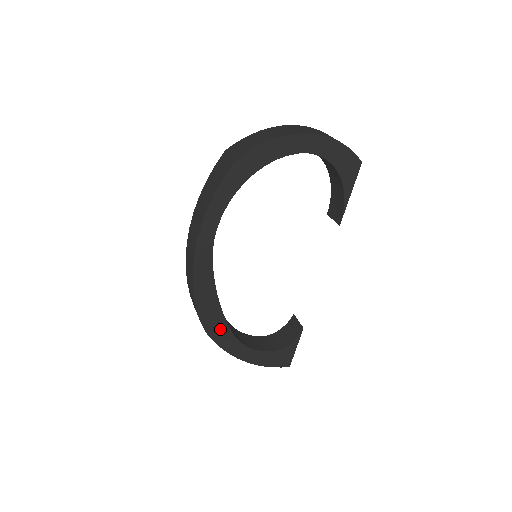
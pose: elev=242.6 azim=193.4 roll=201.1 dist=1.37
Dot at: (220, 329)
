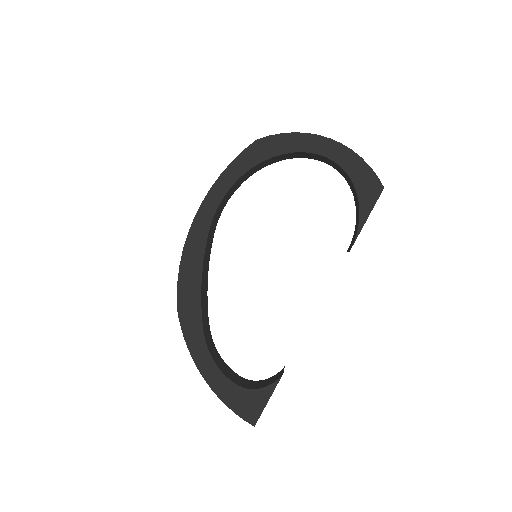
Dot at: (192, 317)
